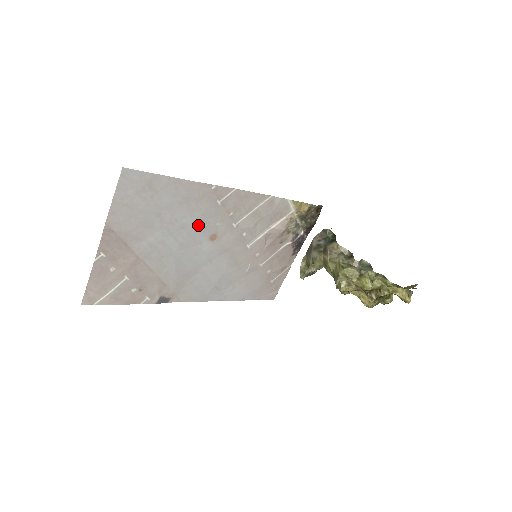
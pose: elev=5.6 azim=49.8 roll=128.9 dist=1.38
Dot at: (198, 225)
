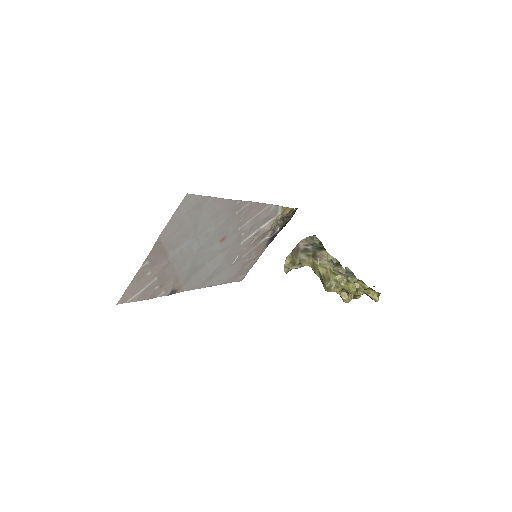
Dot at: (217, 231)
